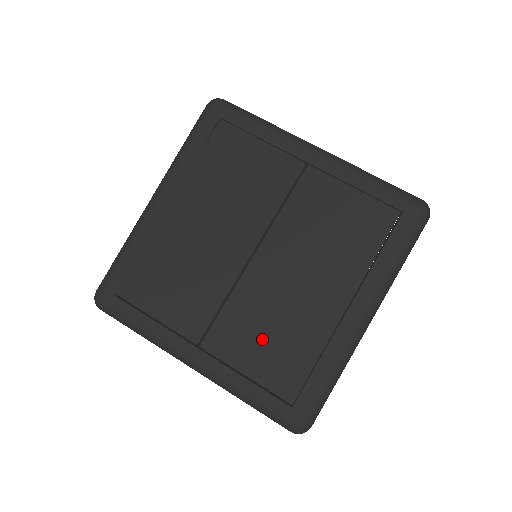
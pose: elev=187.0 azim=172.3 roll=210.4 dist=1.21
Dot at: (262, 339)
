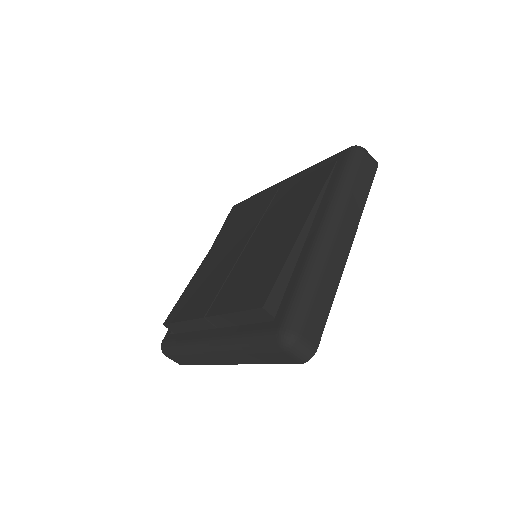
Dot at: (245, 284)
